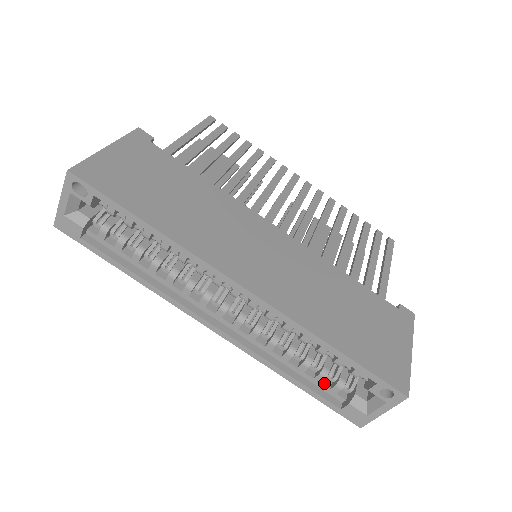
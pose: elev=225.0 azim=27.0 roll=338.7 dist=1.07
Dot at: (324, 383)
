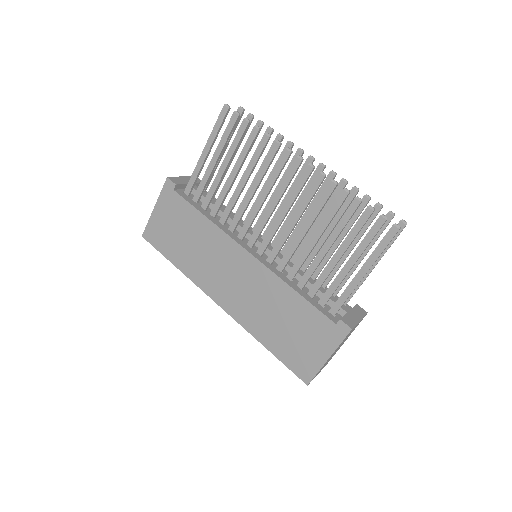
Dot at: occluded
